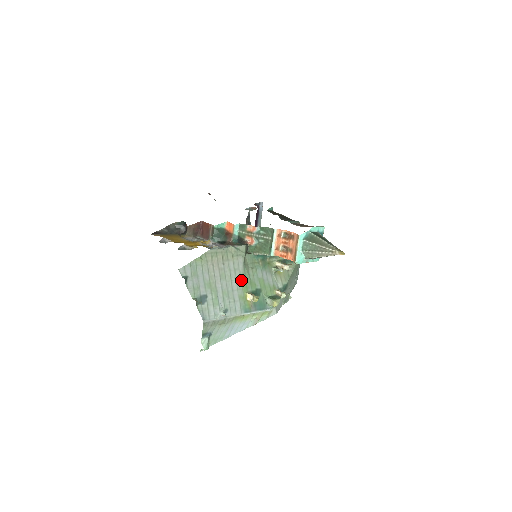
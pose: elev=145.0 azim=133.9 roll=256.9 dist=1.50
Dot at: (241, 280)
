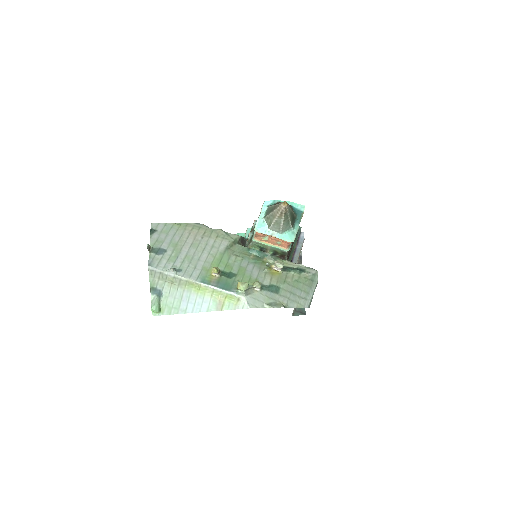
Dot at: (215, 257)
